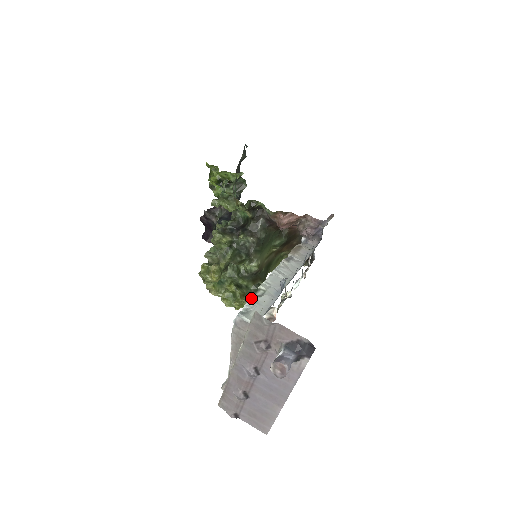
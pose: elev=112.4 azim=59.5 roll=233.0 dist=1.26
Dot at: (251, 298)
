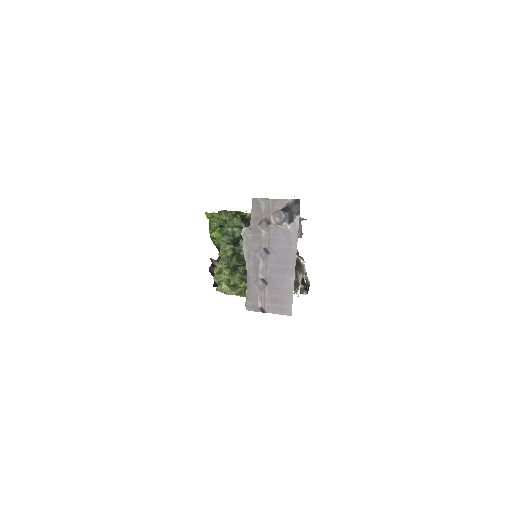
Dot at: occluded
